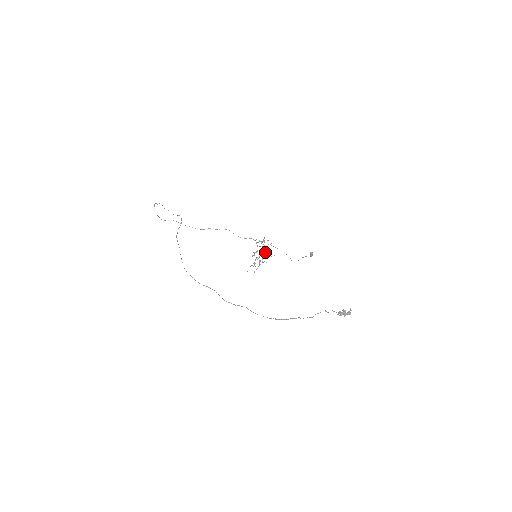
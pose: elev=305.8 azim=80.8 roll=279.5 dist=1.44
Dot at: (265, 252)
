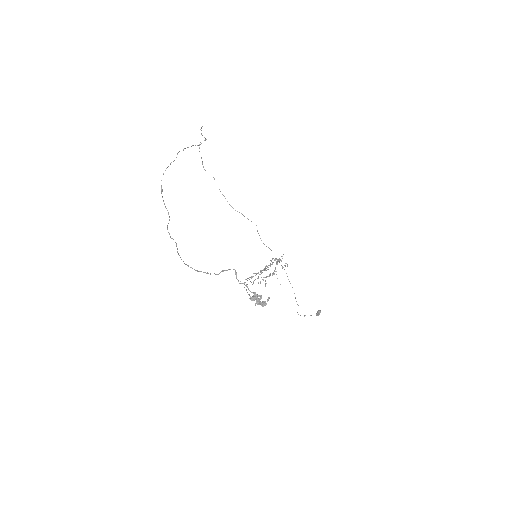
Dot at: (273, 272)
